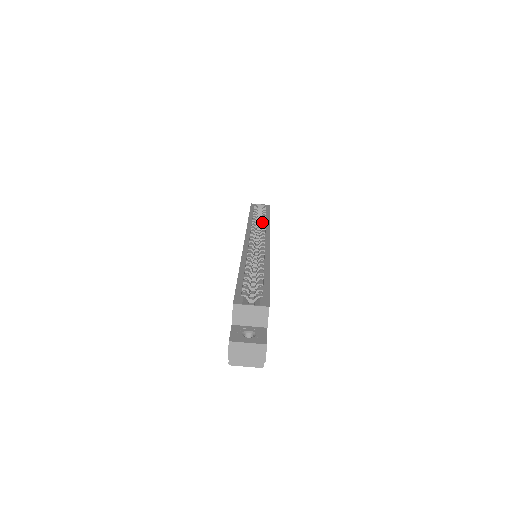
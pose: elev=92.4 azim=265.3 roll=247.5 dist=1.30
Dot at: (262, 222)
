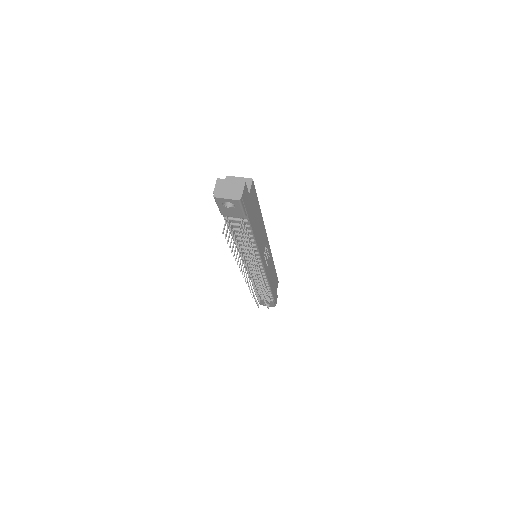
Dot at: occluded
